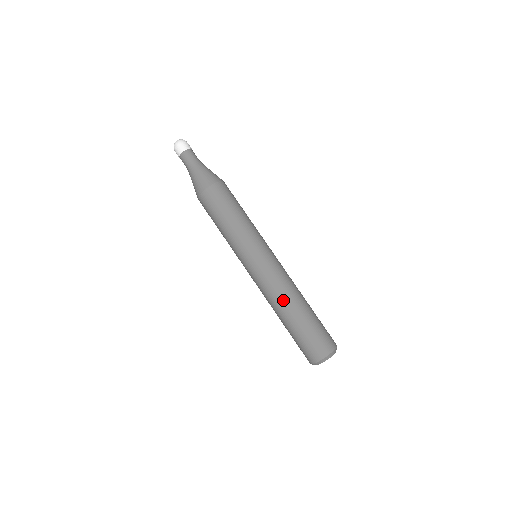
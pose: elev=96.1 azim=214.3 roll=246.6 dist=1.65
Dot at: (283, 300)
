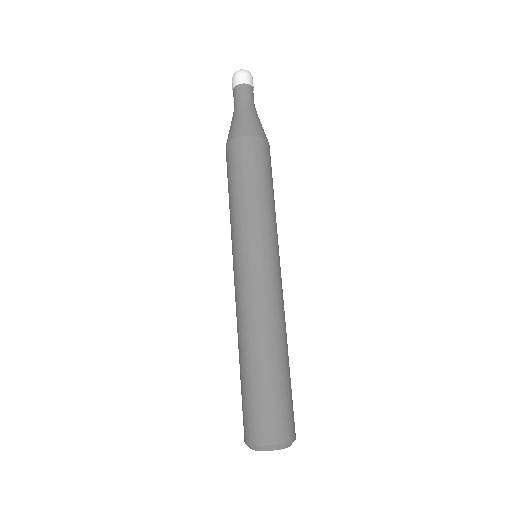
Dot at: (240, 332)
